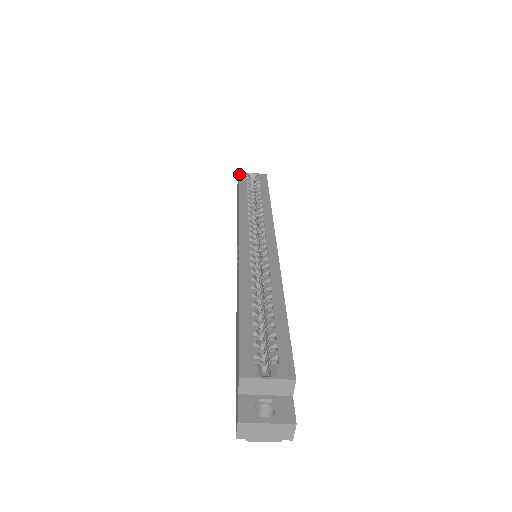
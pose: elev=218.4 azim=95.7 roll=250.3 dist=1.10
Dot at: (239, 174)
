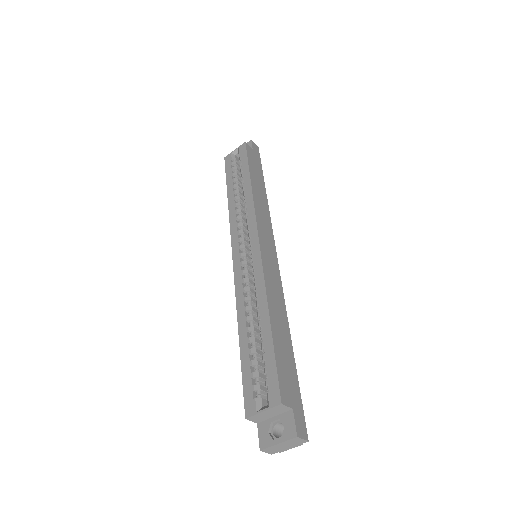
Dot at: occluded
